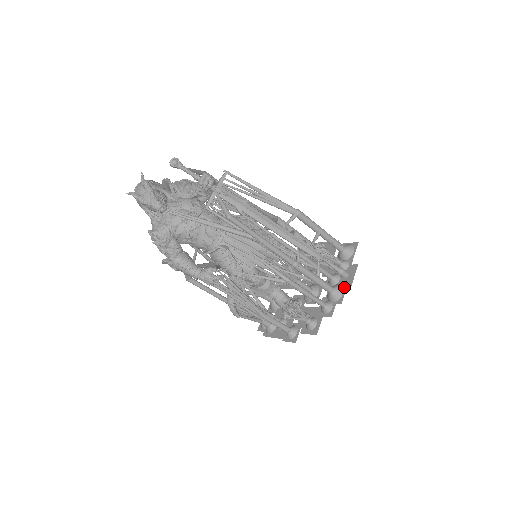
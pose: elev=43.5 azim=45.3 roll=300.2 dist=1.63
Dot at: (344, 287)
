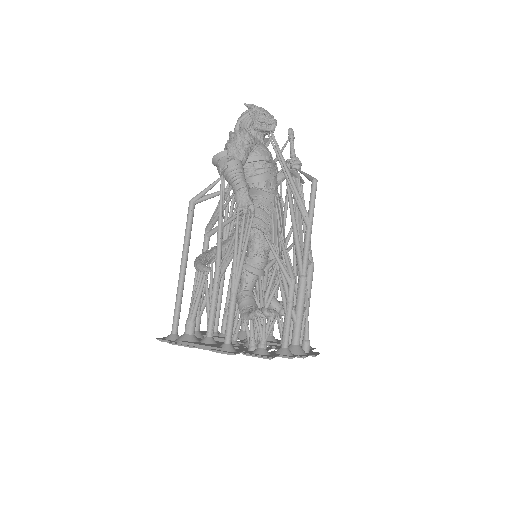
Dot at: (307, 353)
